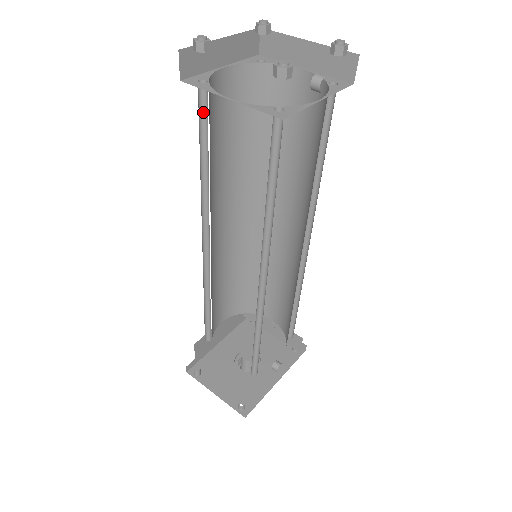
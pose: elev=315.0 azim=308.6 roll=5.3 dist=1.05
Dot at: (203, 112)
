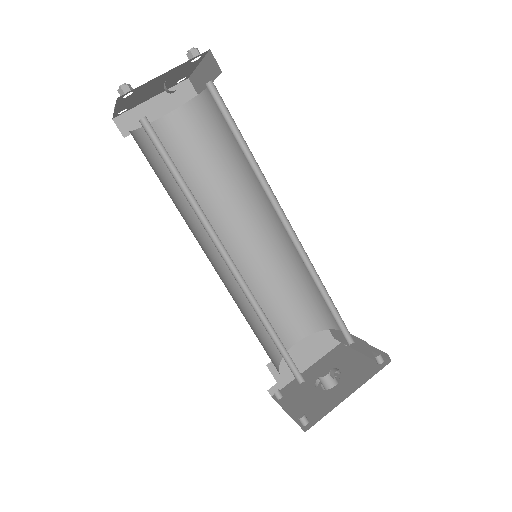
Dot at: (150, 152)
